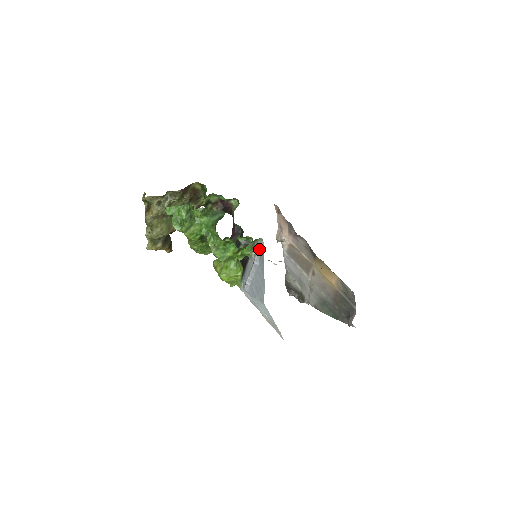
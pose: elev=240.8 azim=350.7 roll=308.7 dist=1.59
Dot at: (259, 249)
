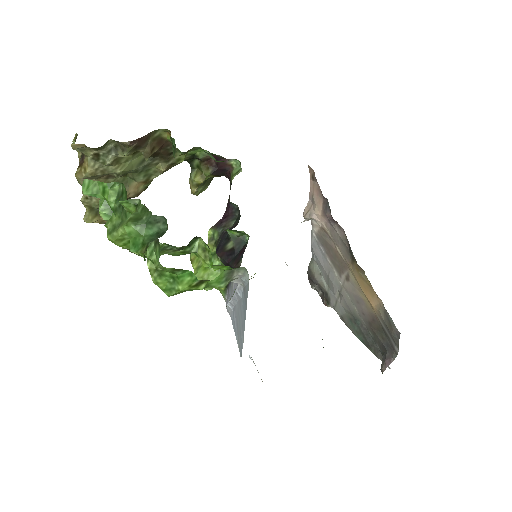
Dot at: (242, 279)
